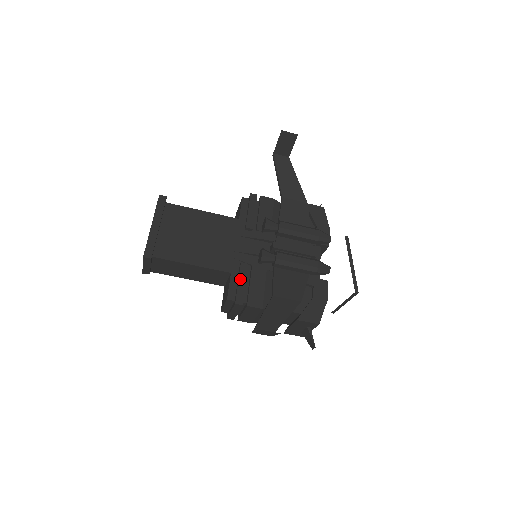
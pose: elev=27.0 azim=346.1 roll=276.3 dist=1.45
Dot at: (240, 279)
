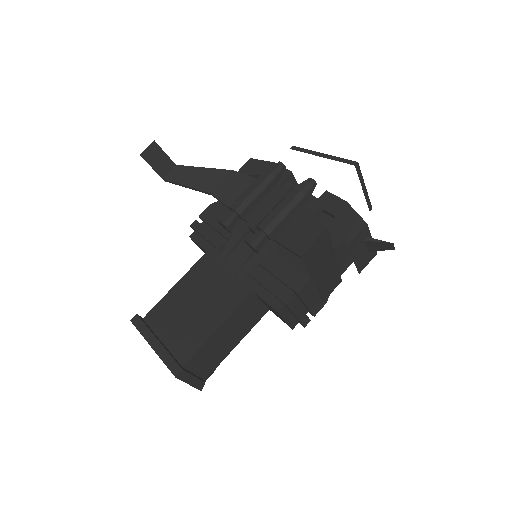
Dot at: (264, 285)
